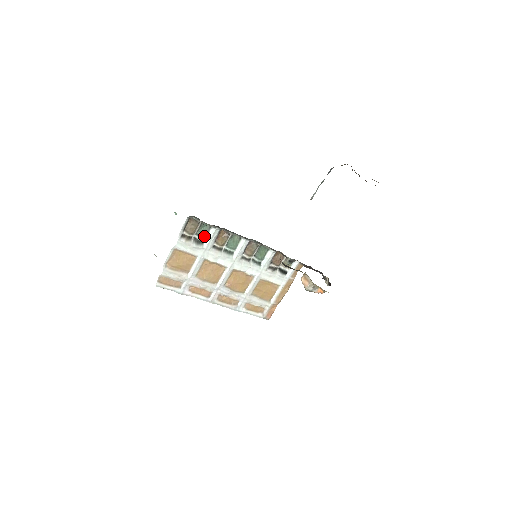
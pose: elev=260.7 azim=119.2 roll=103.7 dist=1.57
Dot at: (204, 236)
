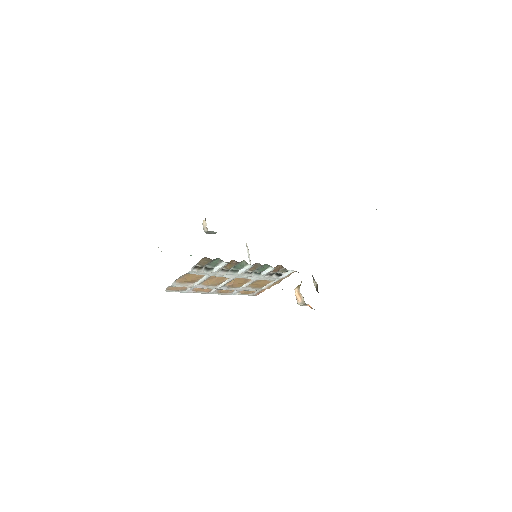
Dot at: (215, 265)
